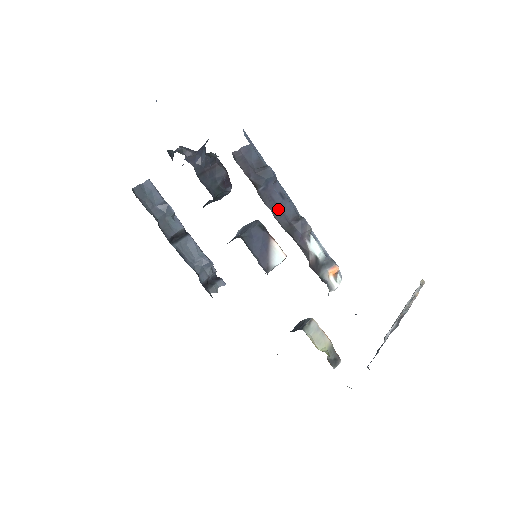
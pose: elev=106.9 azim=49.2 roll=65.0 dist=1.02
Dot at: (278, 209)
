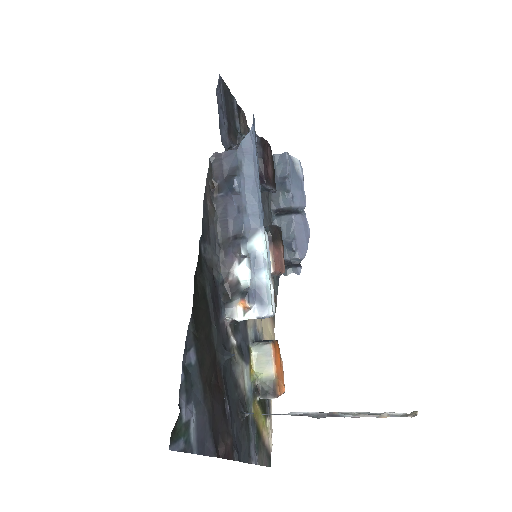
Dot at: (227, 219)
